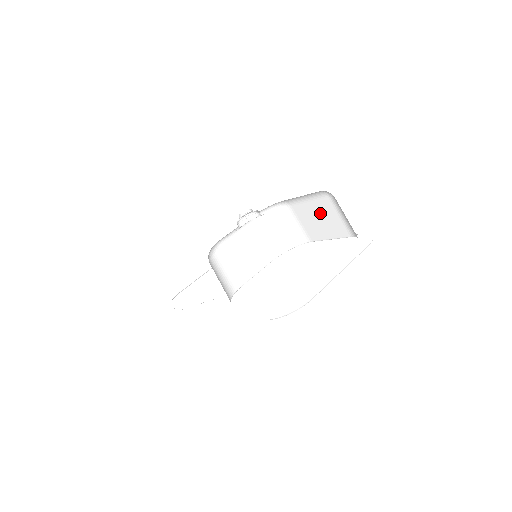
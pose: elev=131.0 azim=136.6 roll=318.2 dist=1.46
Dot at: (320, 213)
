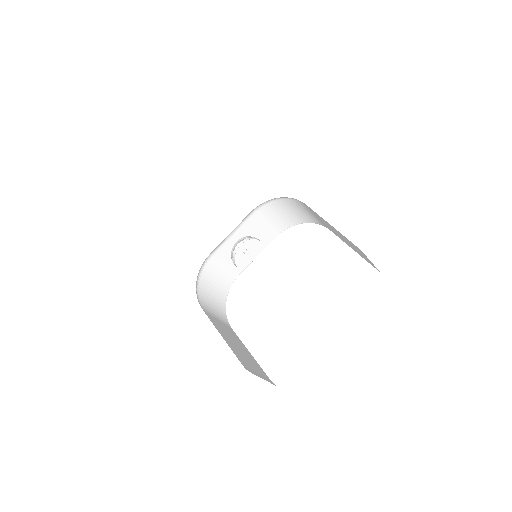
Dot at: (345, 239)
